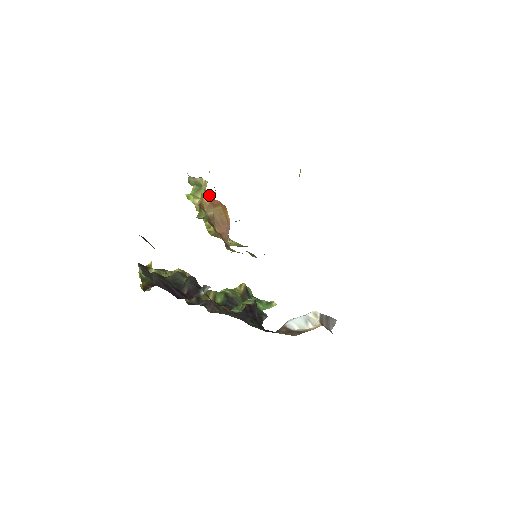
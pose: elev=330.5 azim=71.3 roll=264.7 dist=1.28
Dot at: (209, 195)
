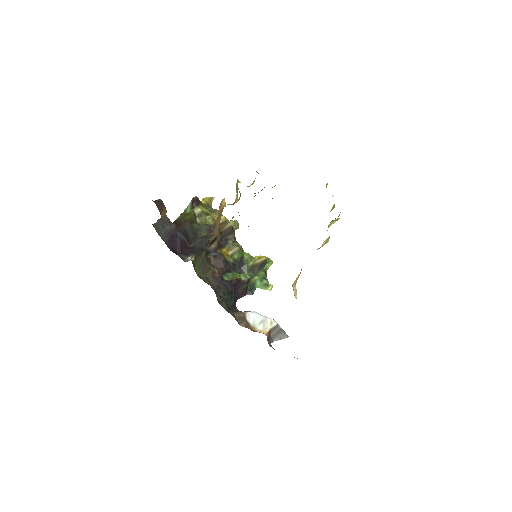
Dot at: occluded
